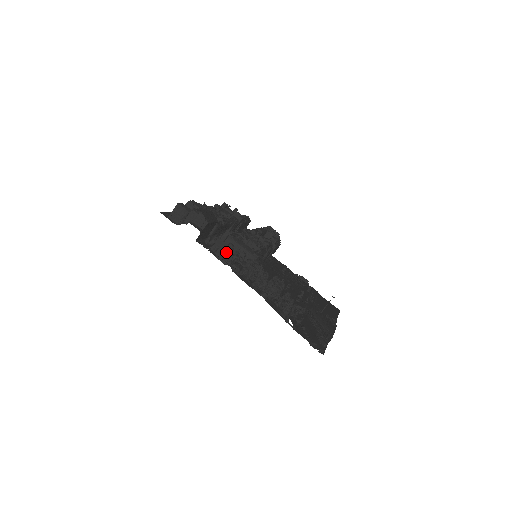
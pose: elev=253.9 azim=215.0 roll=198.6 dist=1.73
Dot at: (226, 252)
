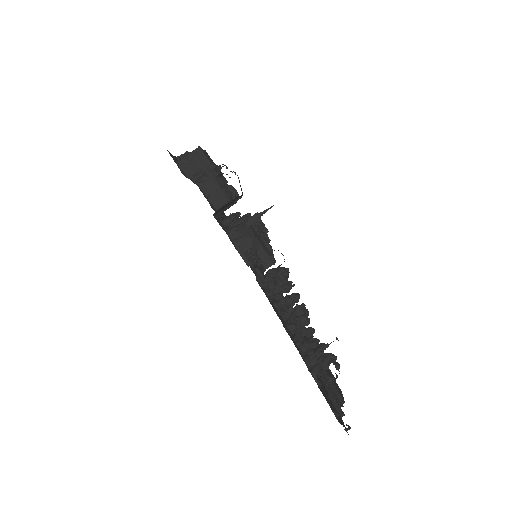
Dot at: (251, 246)
